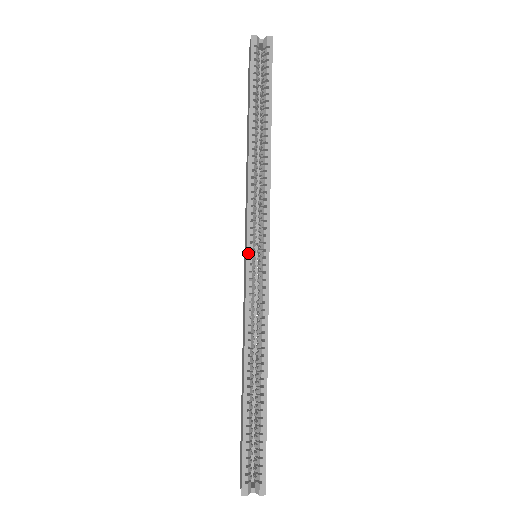
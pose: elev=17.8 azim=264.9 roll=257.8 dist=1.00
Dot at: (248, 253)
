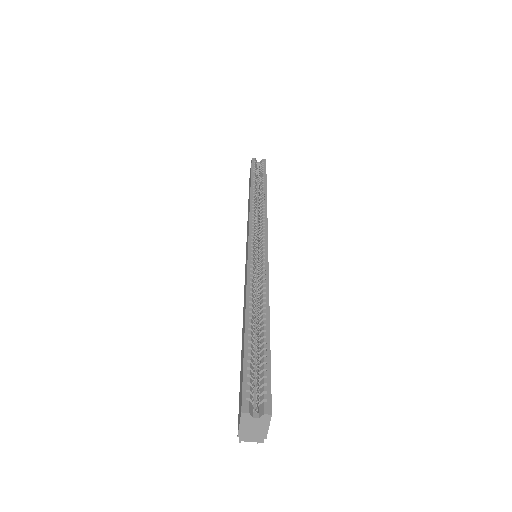
Dot at: (250, 239)
